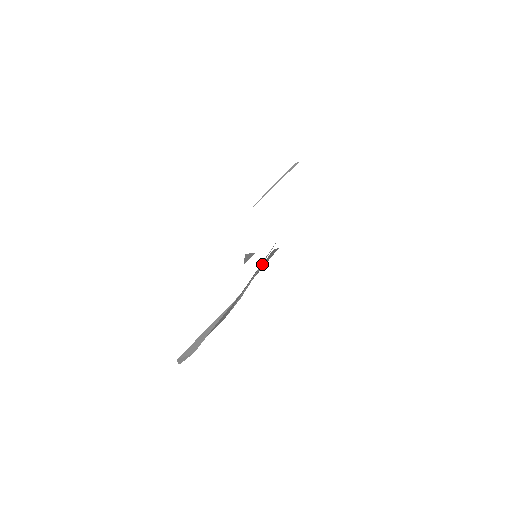
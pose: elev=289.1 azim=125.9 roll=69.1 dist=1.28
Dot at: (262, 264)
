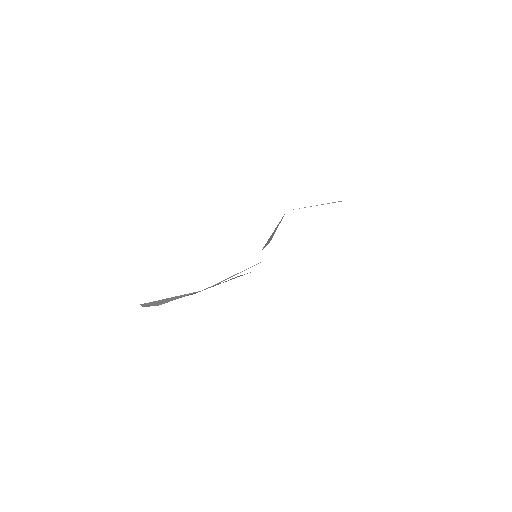
Dot at: occluded
